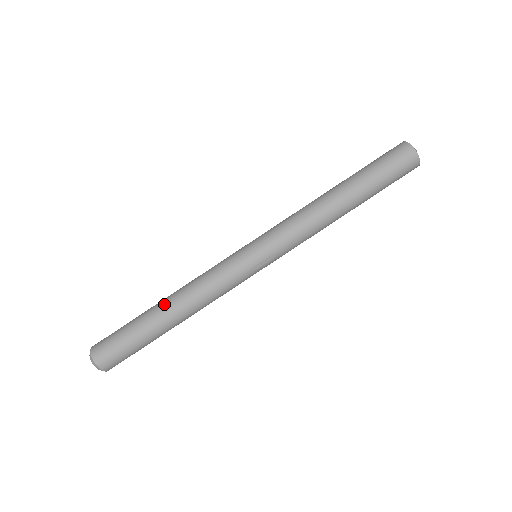
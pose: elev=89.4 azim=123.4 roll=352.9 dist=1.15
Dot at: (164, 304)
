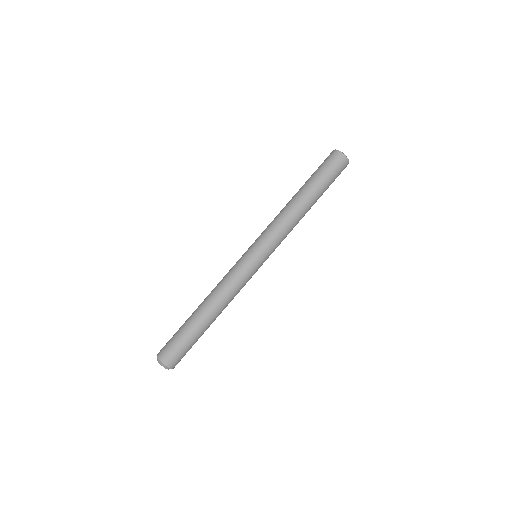
Dot at: (205, 311)
